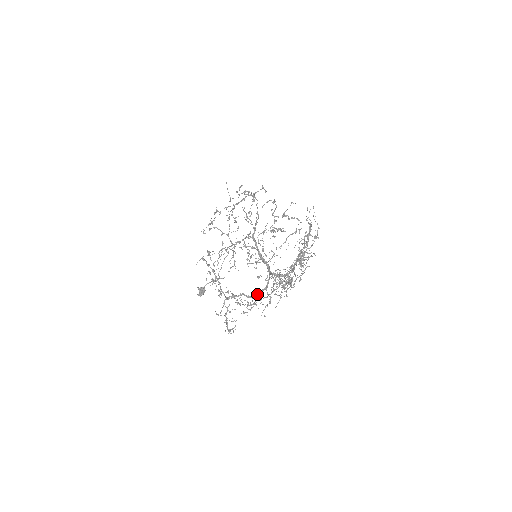
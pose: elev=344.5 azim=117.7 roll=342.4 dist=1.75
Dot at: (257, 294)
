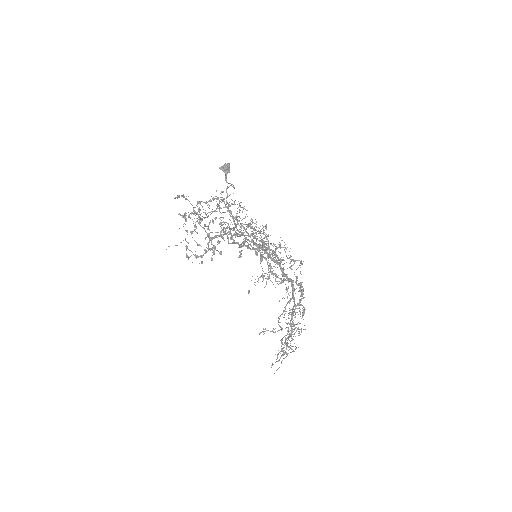
Dot at: (277, 257)
